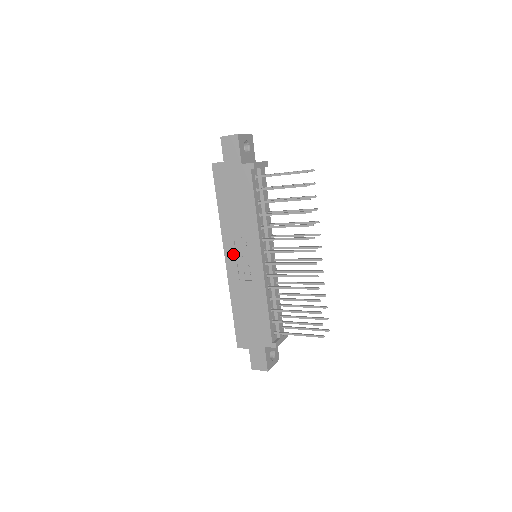
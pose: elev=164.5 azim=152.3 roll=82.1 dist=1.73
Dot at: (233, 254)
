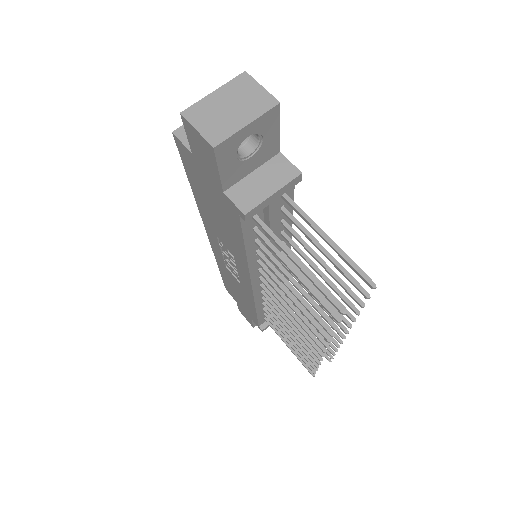
Dot at: (217, 245)
